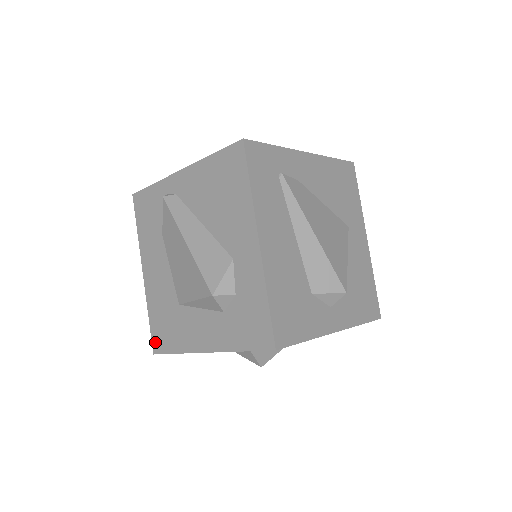
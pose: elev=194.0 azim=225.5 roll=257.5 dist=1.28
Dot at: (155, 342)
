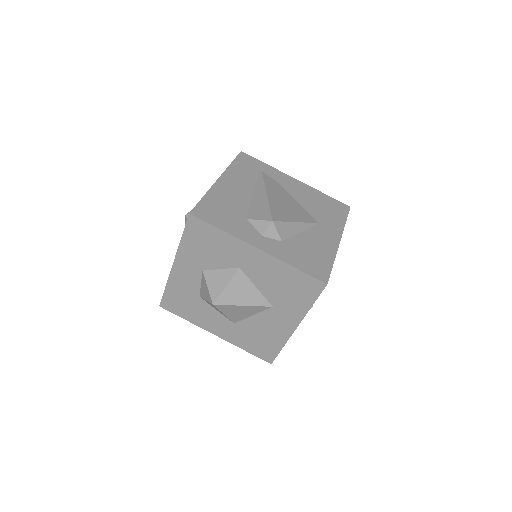
Dot at: occluded
